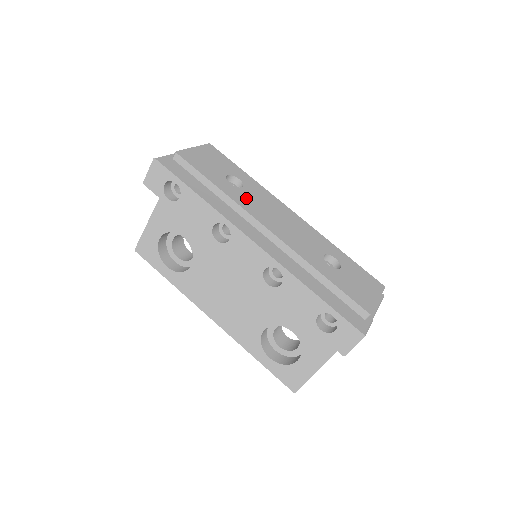
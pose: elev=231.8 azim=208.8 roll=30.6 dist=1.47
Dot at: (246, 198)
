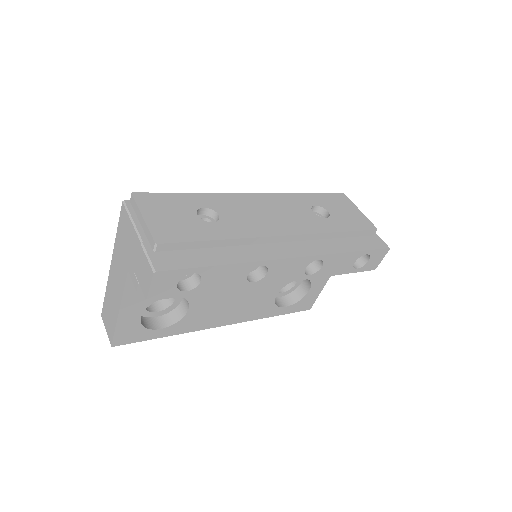
Dot at: (237, 223)
